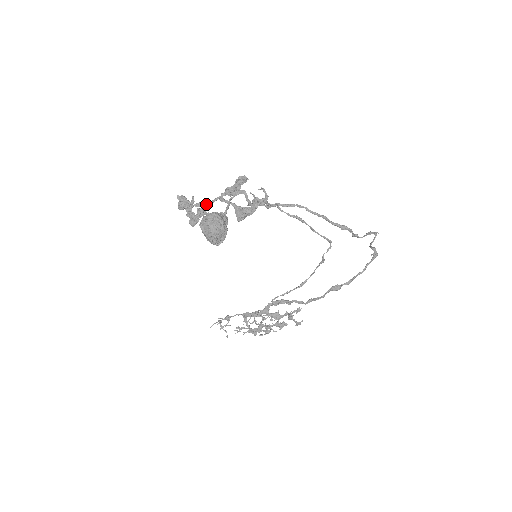
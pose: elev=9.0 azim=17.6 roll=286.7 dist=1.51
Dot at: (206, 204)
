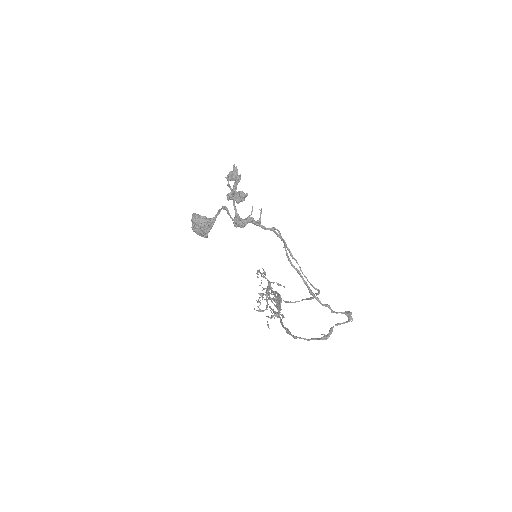
Dot at: (232, 191)
